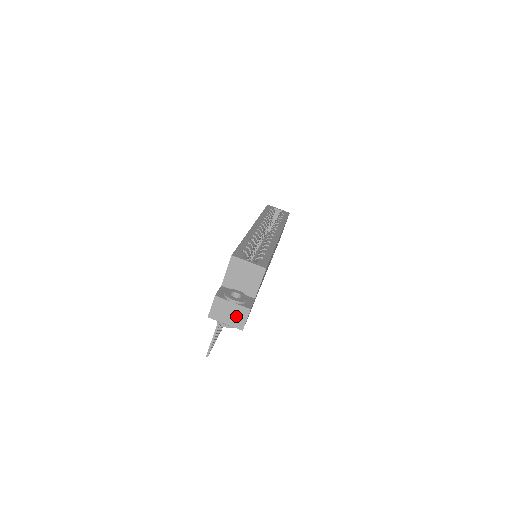
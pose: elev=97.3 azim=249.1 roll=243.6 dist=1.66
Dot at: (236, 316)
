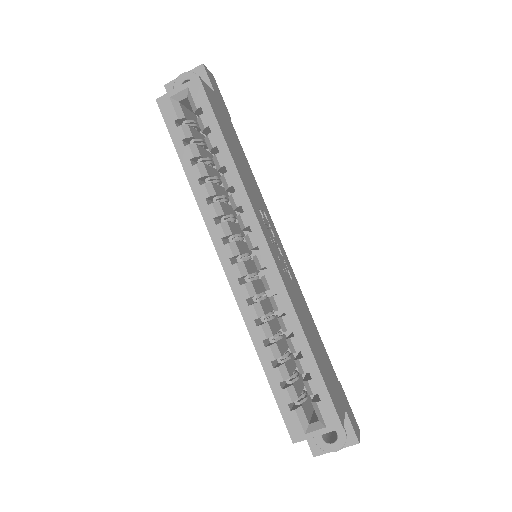
Dot at: occluded
